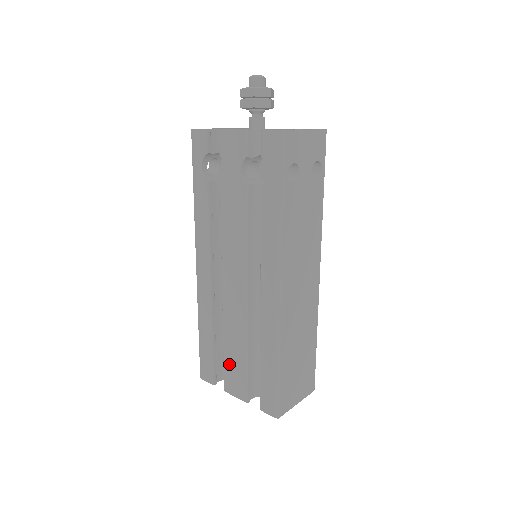
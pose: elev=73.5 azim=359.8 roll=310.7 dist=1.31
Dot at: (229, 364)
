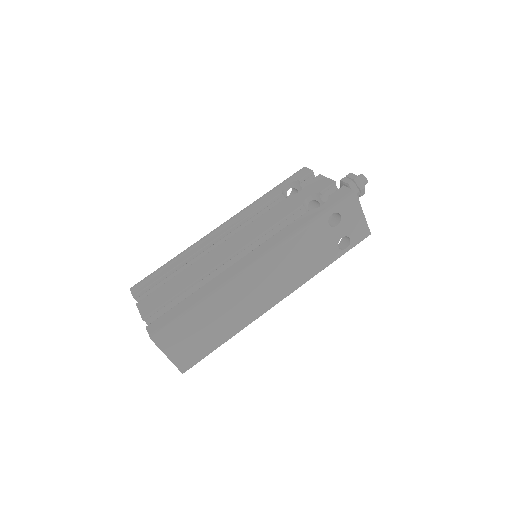
Dot at: (163, 289)
